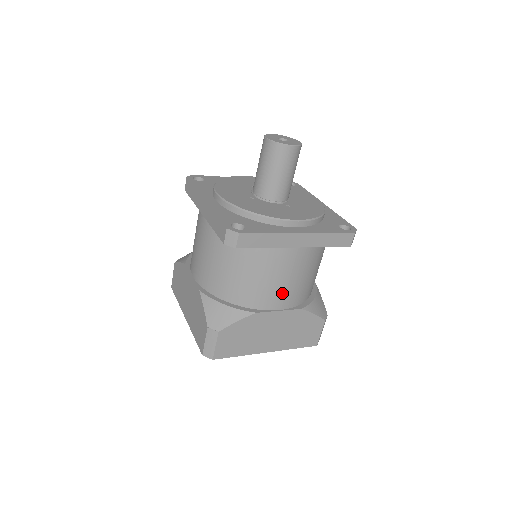
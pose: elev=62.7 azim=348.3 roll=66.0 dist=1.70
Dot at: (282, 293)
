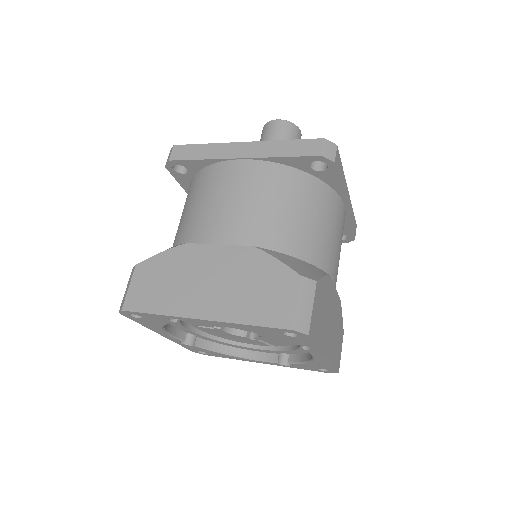
Dot at: (336, 263)
